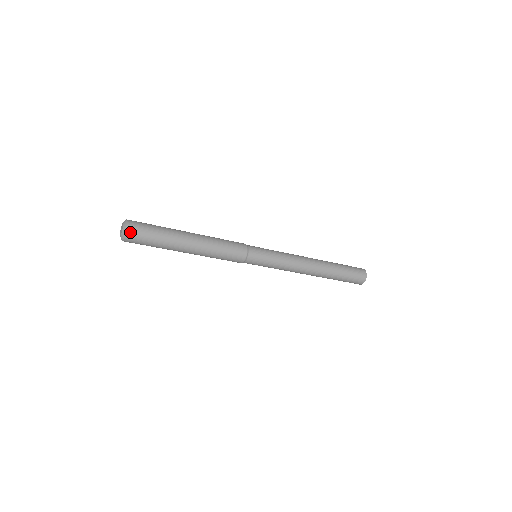
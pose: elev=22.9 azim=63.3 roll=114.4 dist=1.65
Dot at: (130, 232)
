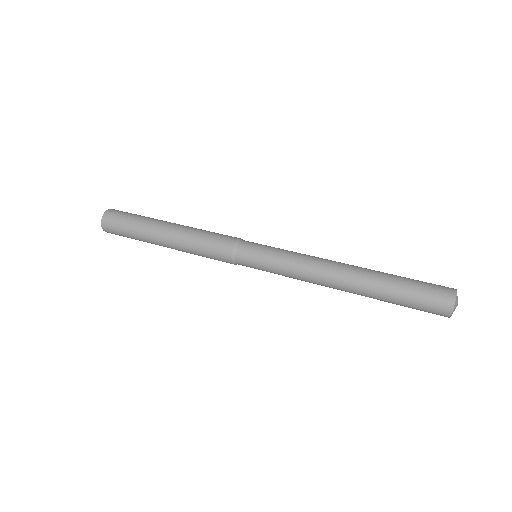
Dot at: (105, 226)
